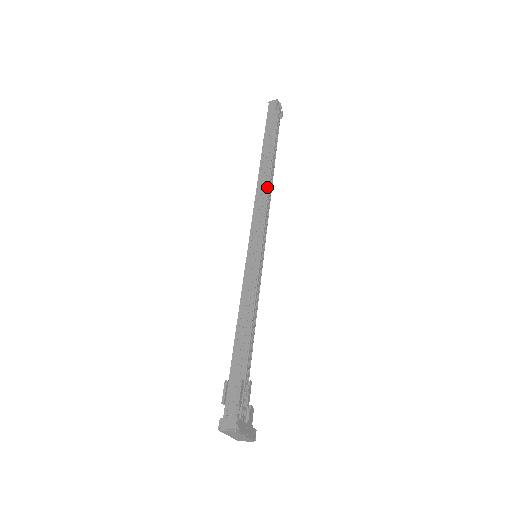
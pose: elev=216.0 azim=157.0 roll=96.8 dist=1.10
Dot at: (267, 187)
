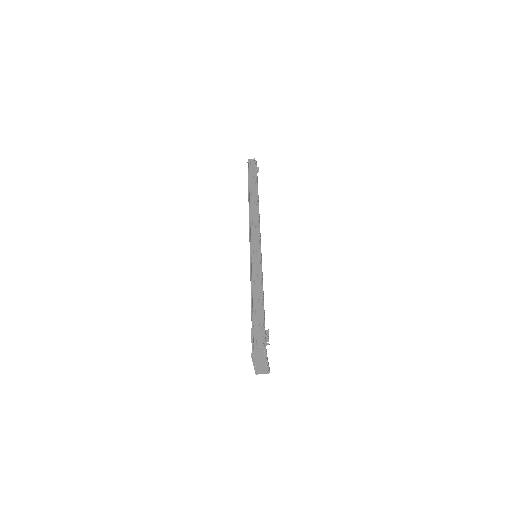
Dot at: occluded
